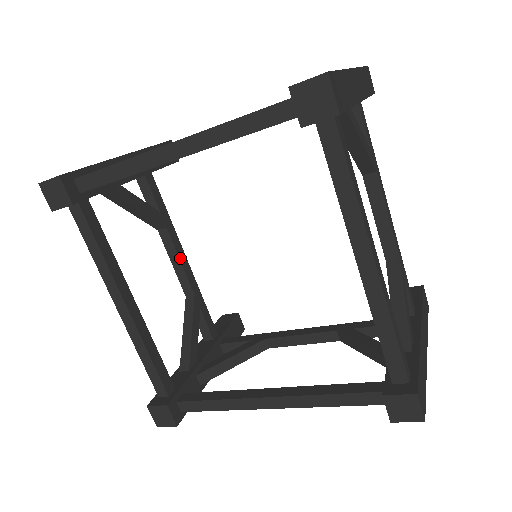
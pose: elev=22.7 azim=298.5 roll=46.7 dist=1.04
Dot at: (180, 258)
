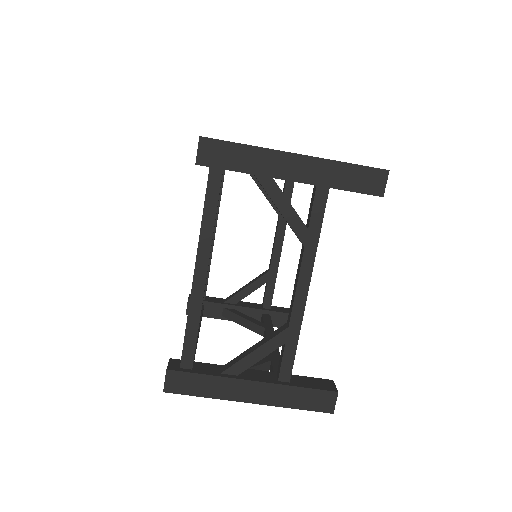
Dot at: occluded
